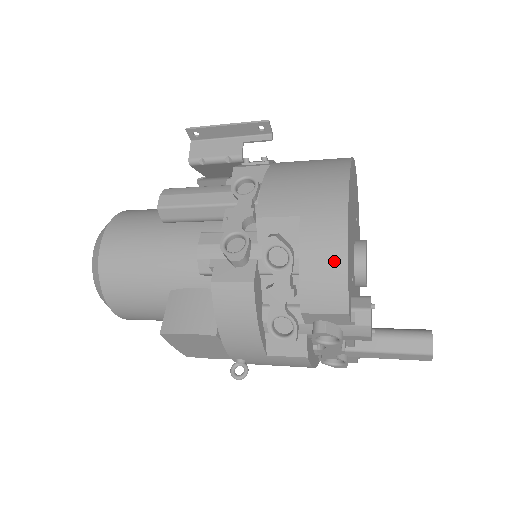
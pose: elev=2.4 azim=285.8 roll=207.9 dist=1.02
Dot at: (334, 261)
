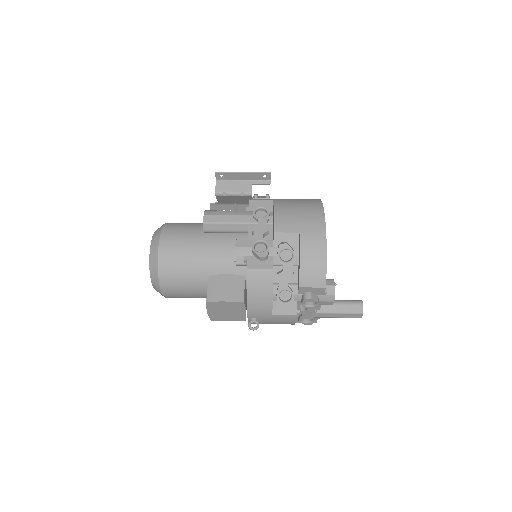
Dot at: (319, 258)
